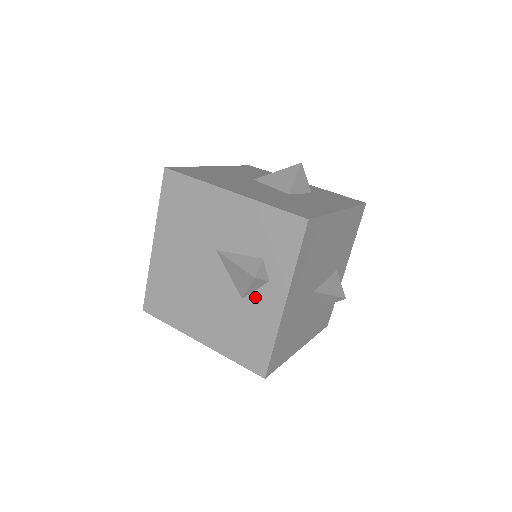
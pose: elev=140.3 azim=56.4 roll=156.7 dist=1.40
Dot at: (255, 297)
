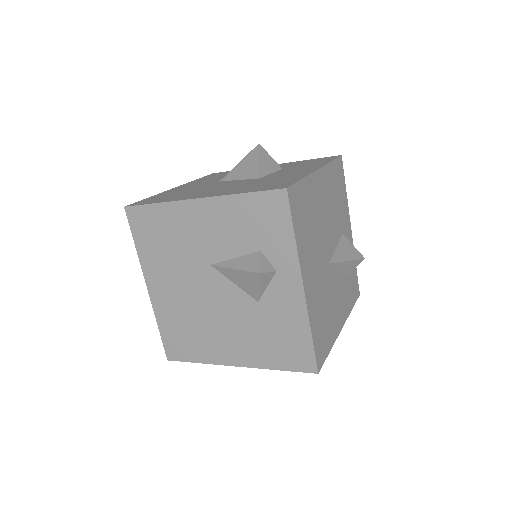
Dot at: (270, 294)
